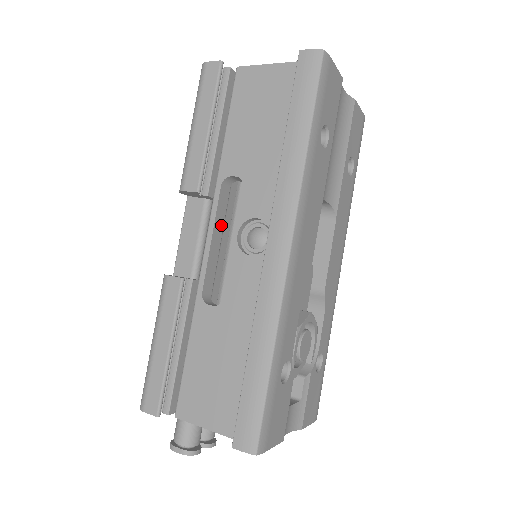
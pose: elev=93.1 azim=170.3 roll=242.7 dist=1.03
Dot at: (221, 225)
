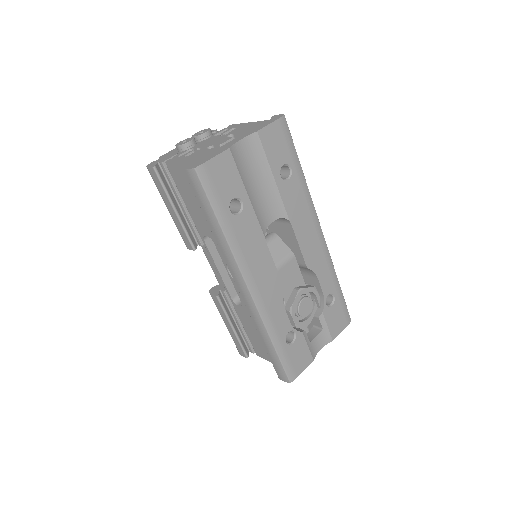
Dot at: (220, 257)
